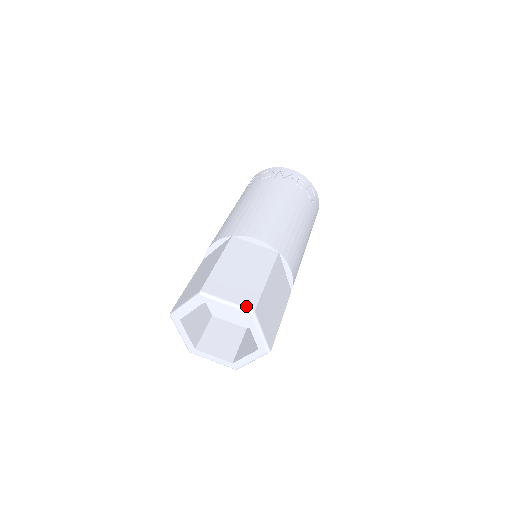
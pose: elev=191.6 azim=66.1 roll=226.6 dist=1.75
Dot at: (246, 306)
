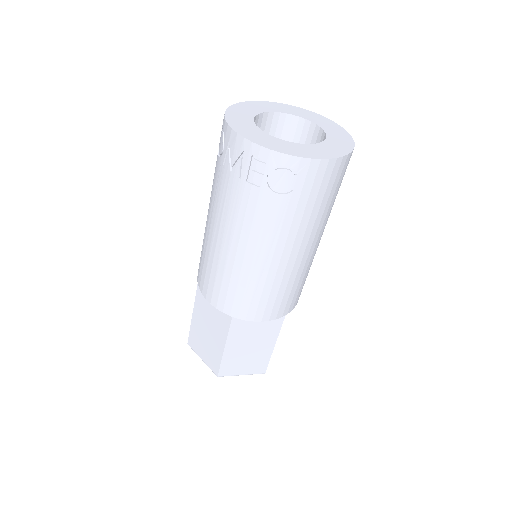
Dot at: (212, 370)
